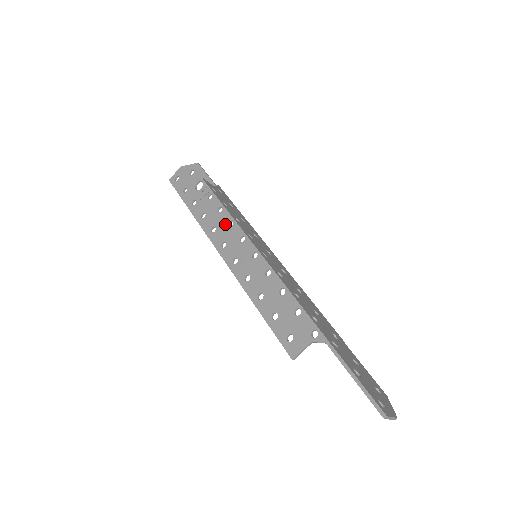
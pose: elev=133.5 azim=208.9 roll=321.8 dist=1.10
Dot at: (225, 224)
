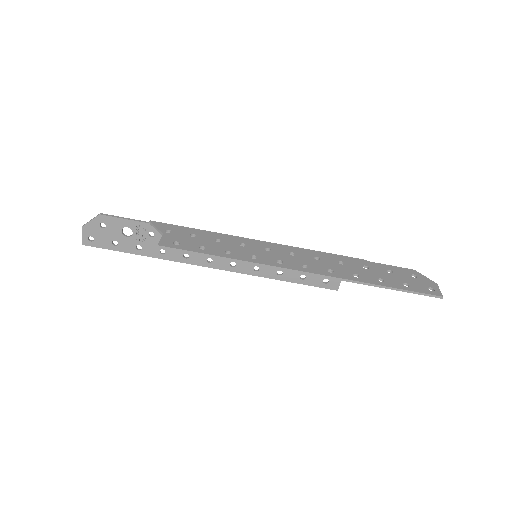
Dot at: occluded
